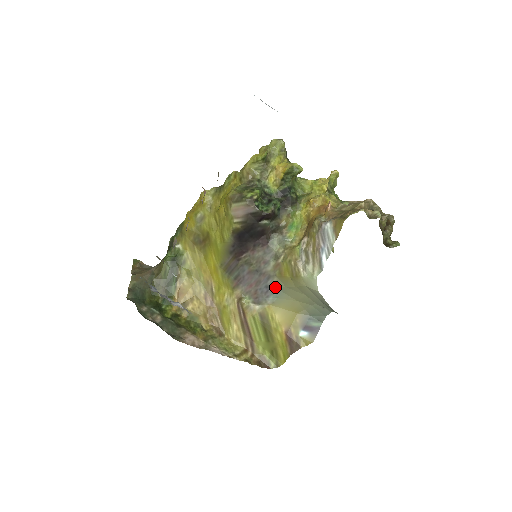
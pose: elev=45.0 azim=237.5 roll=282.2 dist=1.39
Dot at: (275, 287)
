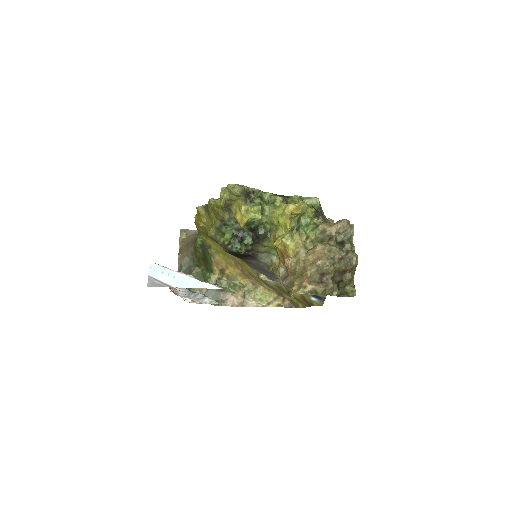
Dot at: occluded
